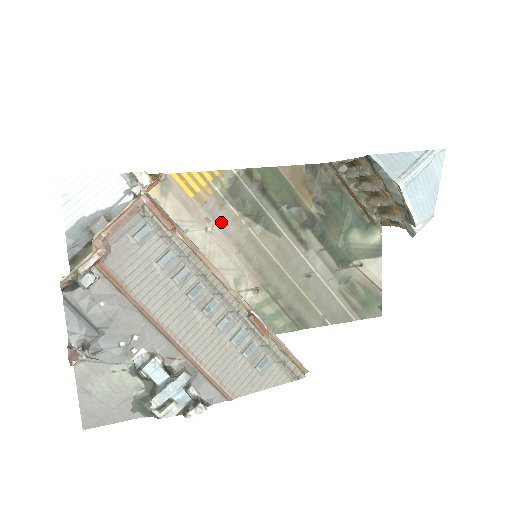
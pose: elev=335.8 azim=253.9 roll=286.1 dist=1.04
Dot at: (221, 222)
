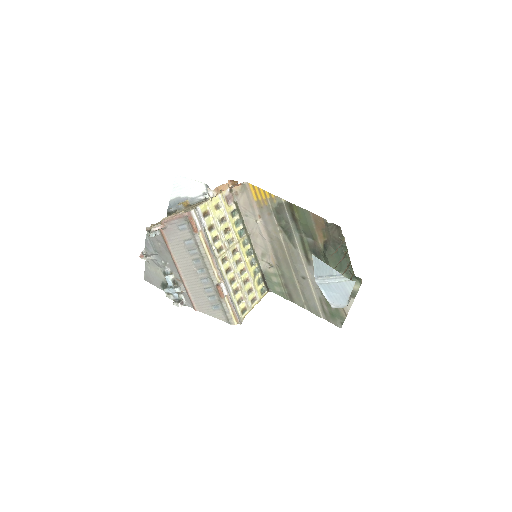
Dot at: (266, 222)
